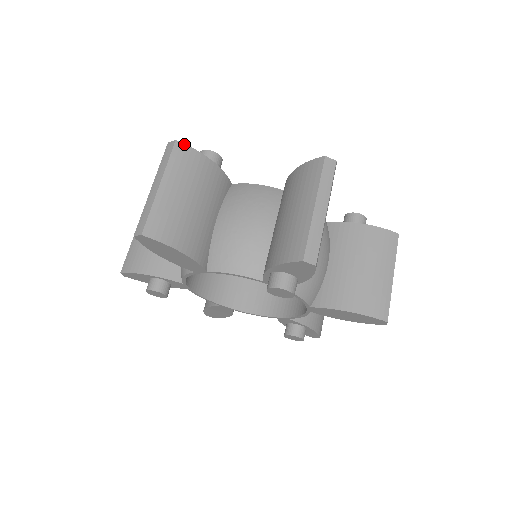
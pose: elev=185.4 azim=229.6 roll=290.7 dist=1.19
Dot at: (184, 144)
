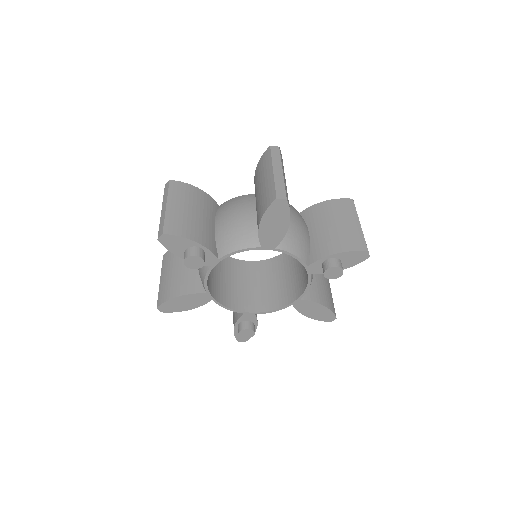
Dot at: occluded
